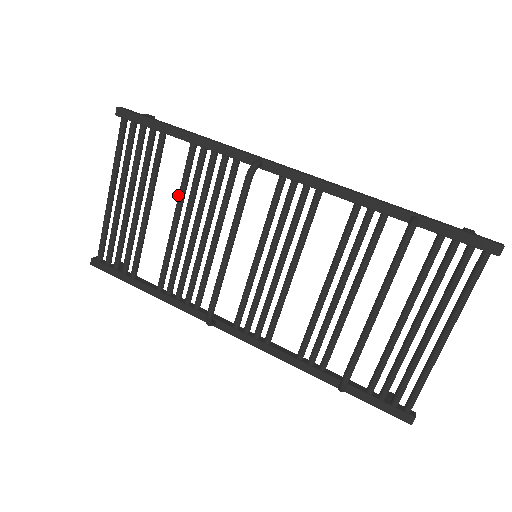
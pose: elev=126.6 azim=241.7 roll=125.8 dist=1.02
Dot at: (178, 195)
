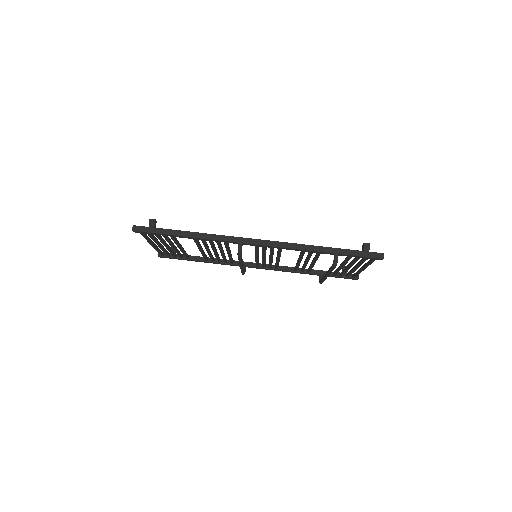
Dot at: (197, 246)
